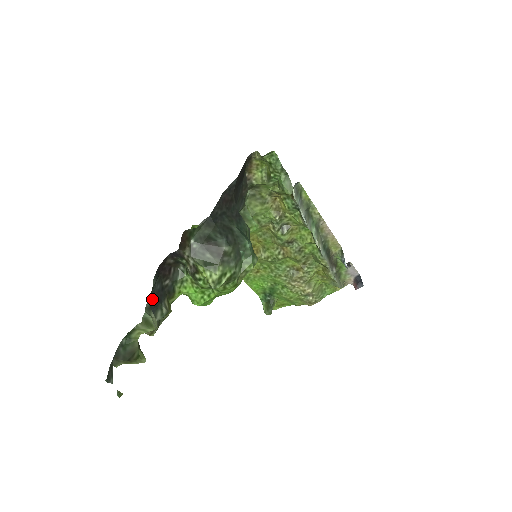
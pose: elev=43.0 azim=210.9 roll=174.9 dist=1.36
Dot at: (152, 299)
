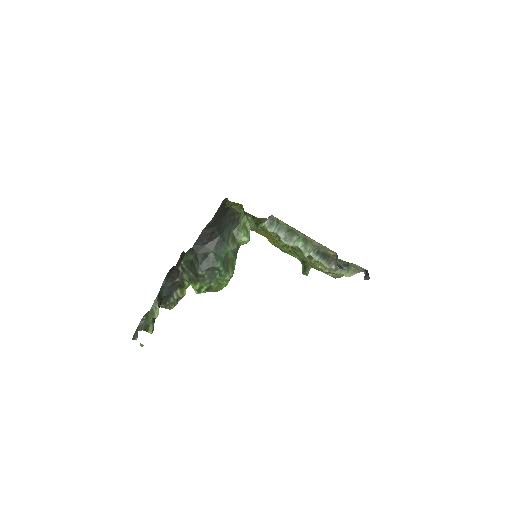
Dot at: (164, 292)
